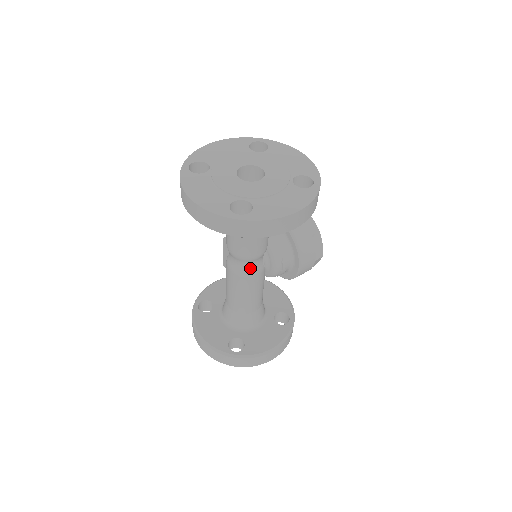
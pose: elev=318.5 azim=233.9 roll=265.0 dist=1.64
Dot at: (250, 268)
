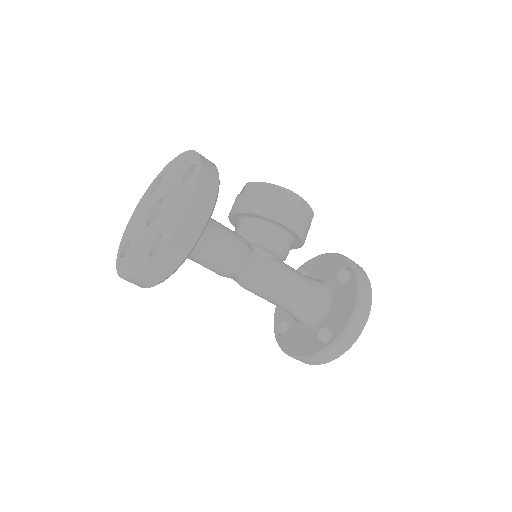
Dot at: (253, 271)
